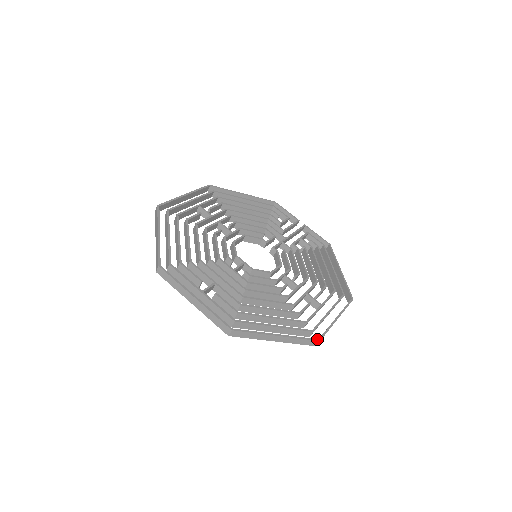
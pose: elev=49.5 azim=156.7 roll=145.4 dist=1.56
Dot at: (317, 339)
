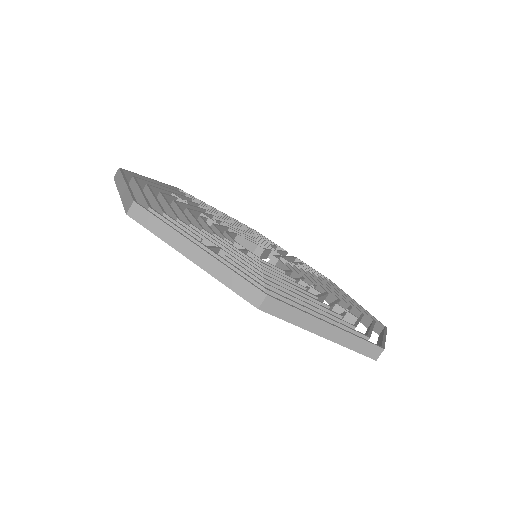
Dot at: (380, 346)
